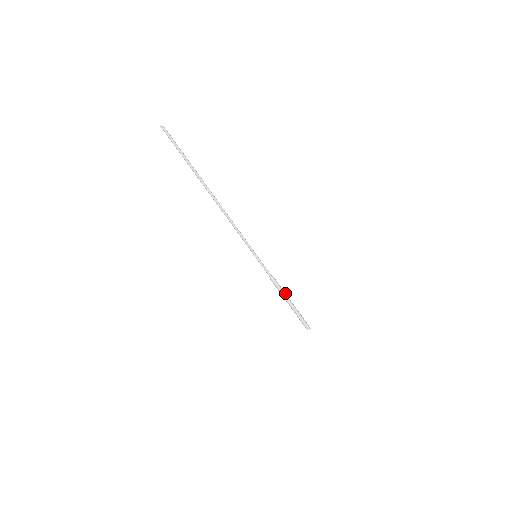
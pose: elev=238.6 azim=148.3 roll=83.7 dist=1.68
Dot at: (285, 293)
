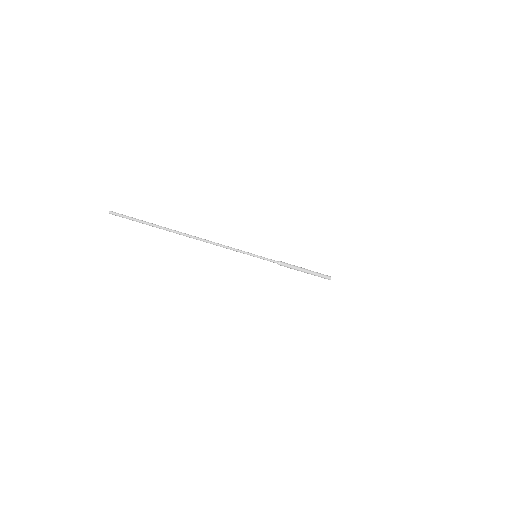
Dot at: (296, 267)
